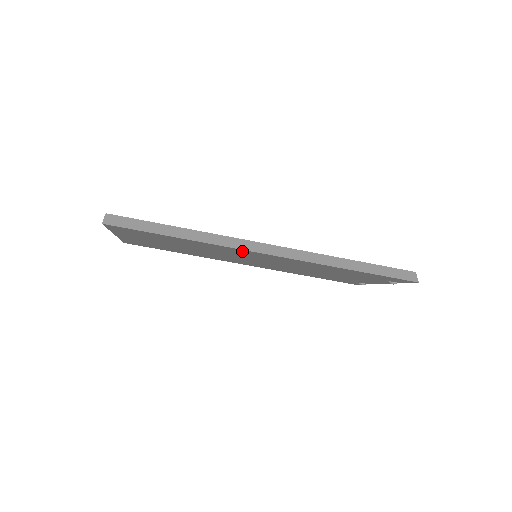
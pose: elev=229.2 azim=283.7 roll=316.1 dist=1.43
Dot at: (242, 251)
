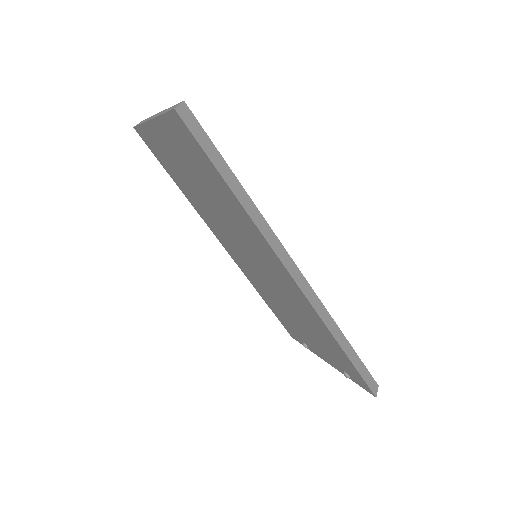
Dot at: (270, 252)
